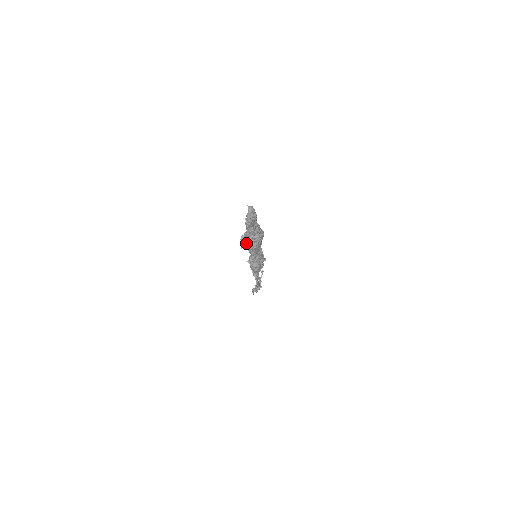
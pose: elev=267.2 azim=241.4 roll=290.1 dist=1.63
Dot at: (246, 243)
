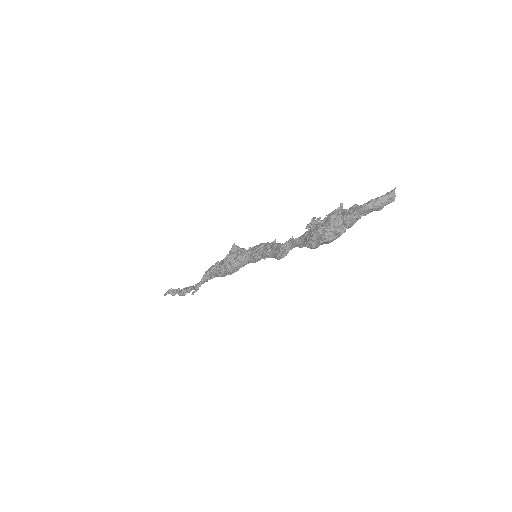
Dot at: (328, 226)
